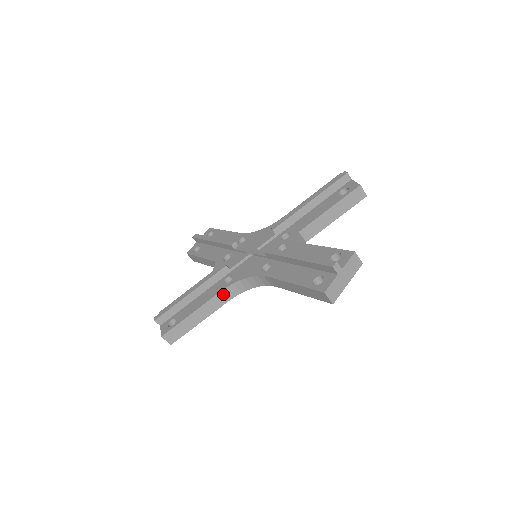
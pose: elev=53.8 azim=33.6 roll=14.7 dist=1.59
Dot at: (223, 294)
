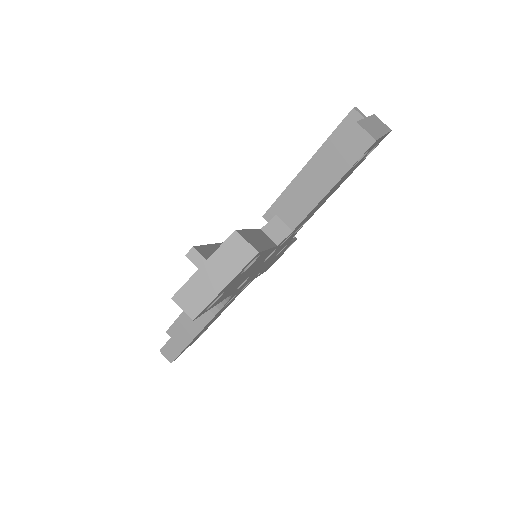
Dot at: occluded
